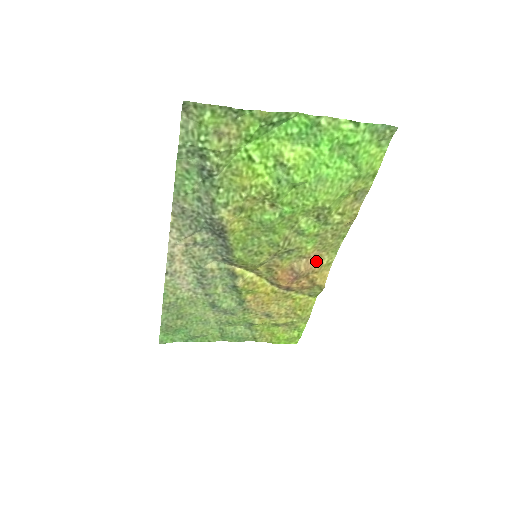
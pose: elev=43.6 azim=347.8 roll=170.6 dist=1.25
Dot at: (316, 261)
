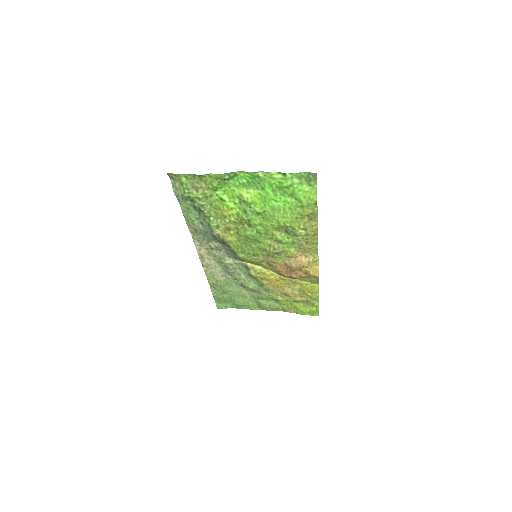
Dot at: (303, 259)
